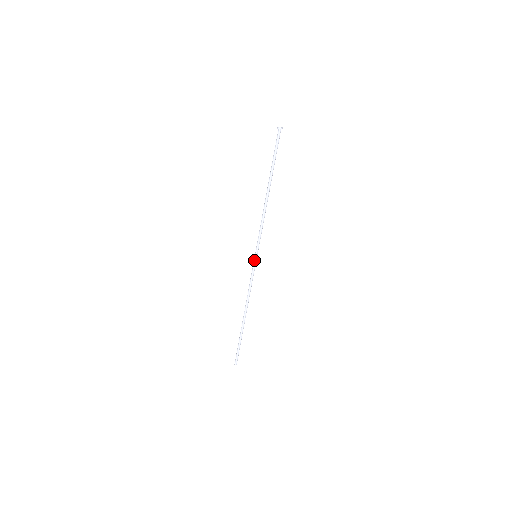
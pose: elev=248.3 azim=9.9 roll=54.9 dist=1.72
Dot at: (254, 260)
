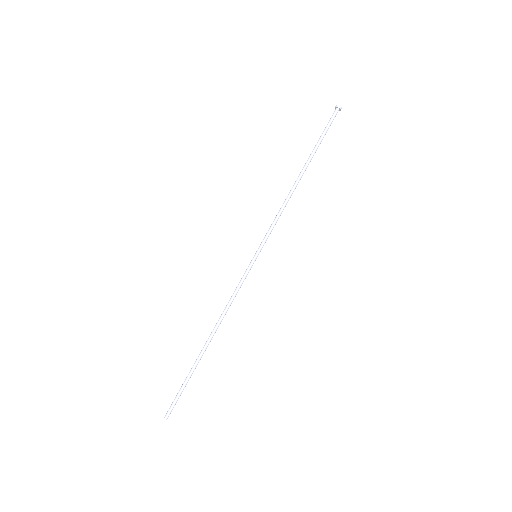
Dot at: (251, 260)
